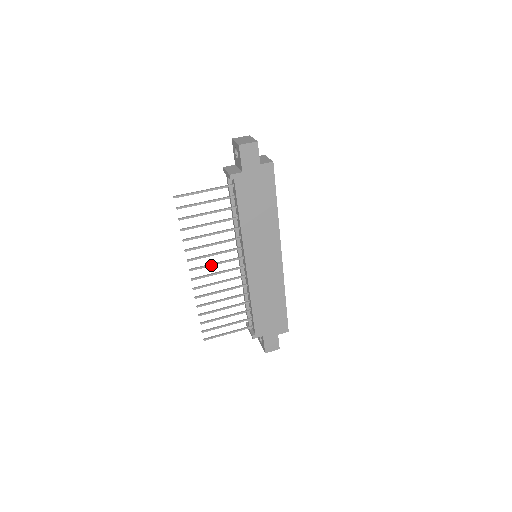
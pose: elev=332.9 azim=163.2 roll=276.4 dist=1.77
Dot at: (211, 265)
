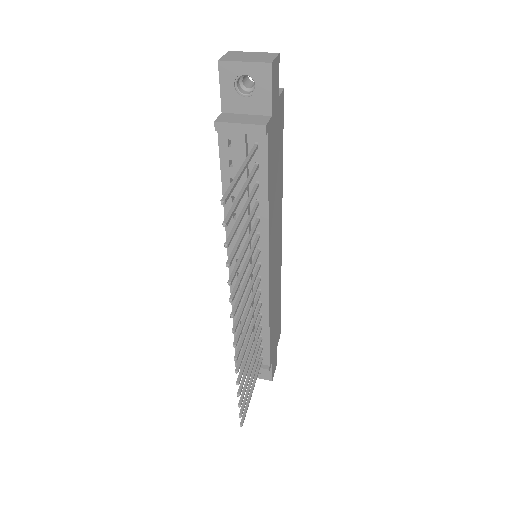
Dot at: (245, 303)
